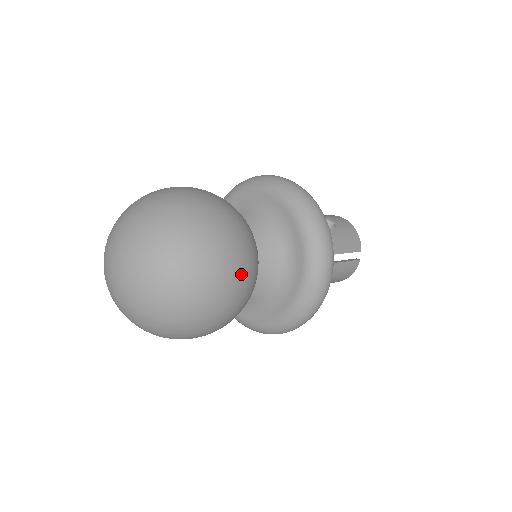
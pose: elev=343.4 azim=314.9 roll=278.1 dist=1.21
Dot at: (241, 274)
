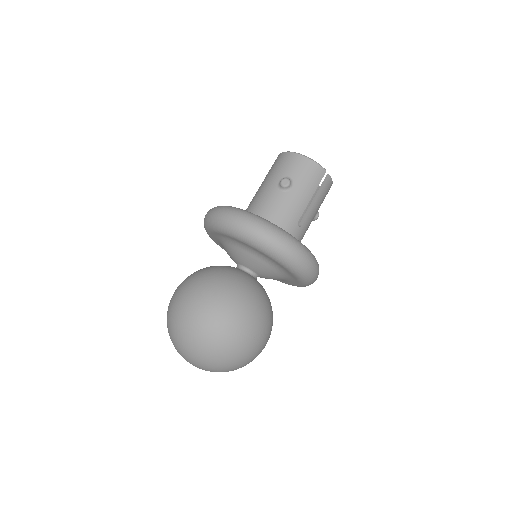
Dot at: (255, 329)
